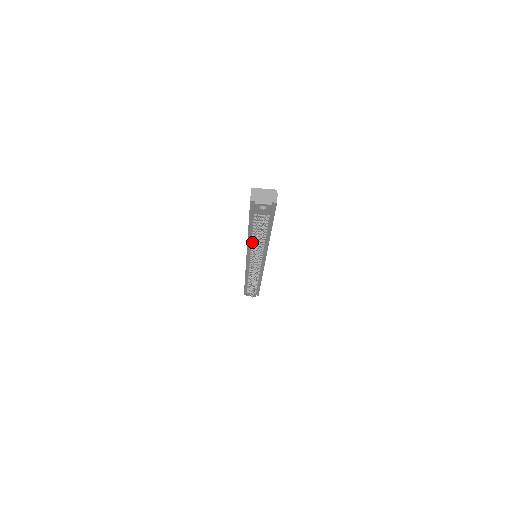
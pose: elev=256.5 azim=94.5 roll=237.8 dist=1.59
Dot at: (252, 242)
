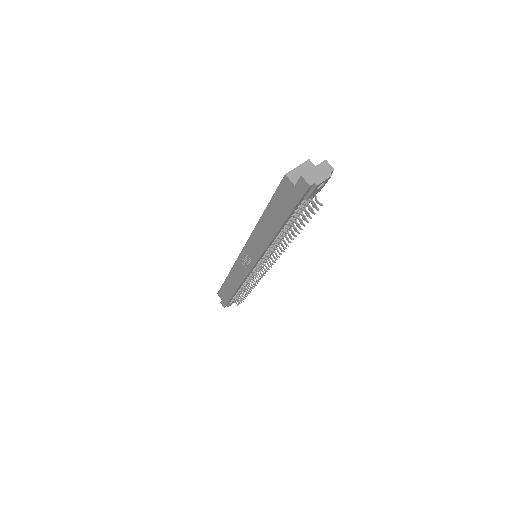
Dot at: (275, 240)
